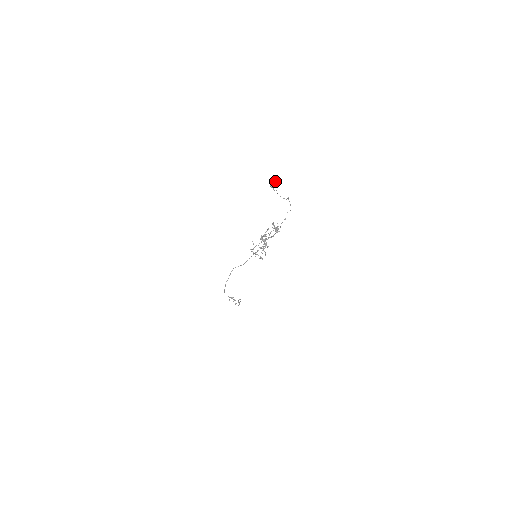
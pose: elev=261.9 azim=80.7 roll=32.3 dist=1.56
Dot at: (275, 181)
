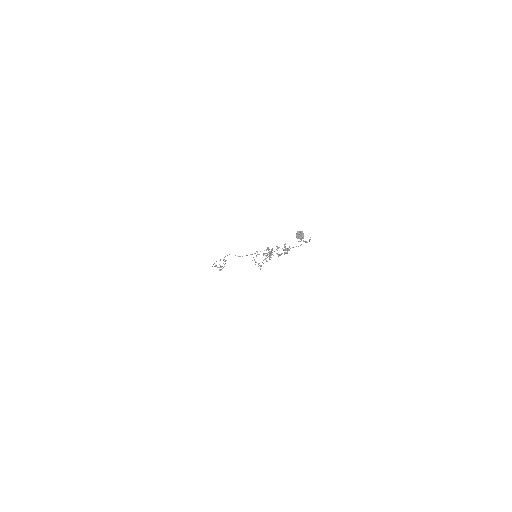
Dot at: (303, 233)
